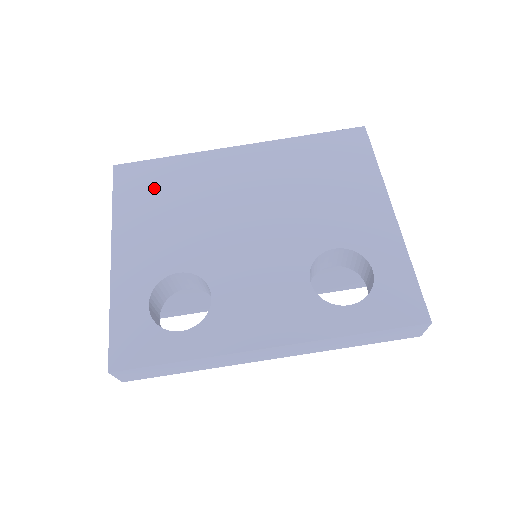
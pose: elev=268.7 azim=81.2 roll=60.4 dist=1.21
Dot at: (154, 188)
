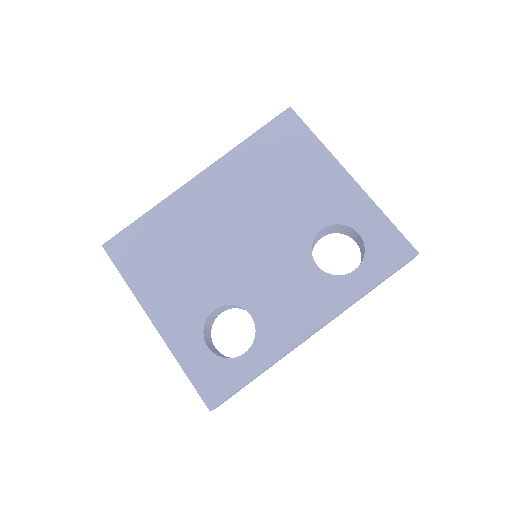
Dot at: (150, 249)
